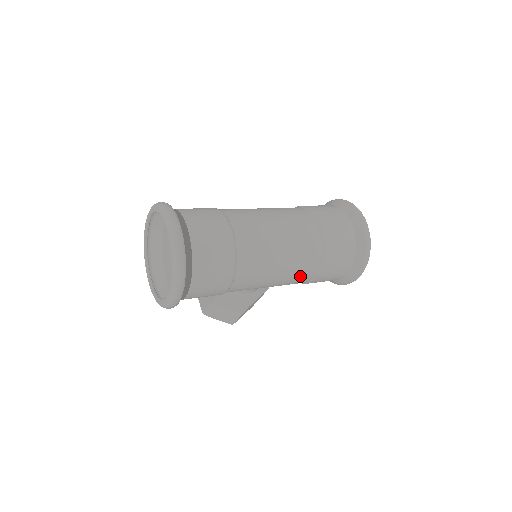
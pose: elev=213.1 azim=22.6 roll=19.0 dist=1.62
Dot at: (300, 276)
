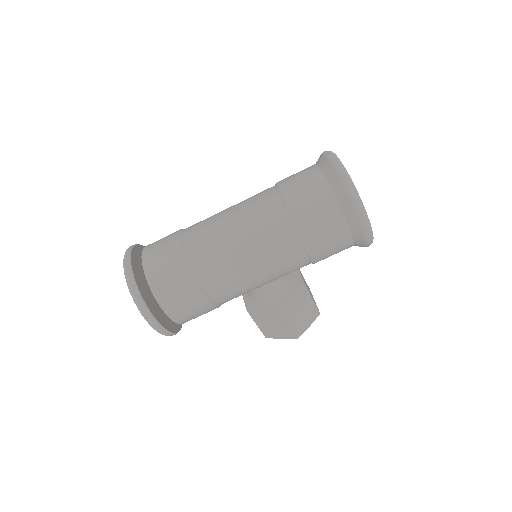
Dot at: (282, 254)
